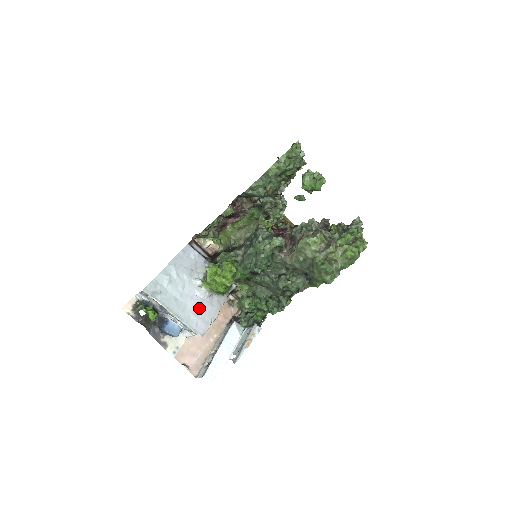
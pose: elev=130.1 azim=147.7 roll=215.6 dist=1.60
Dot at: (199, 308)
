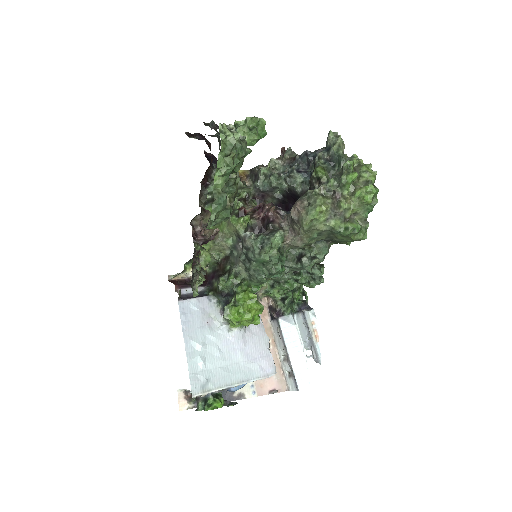
Dot at: (249, 351)
